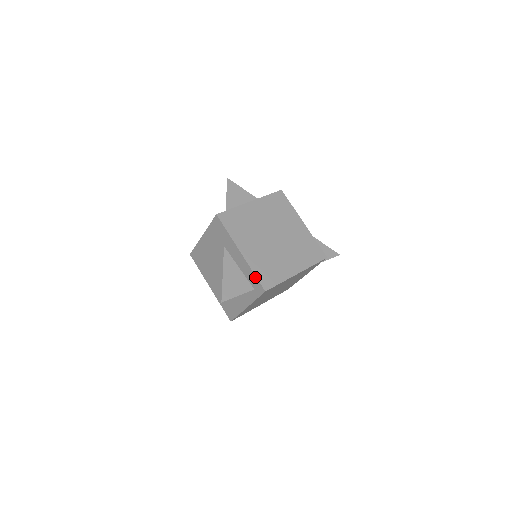
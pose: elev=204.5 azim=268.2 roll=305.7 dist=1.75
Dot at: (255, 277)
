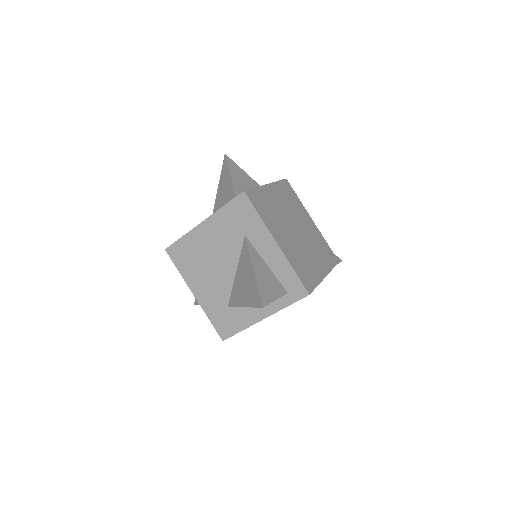
Dot at: (296, 276)
